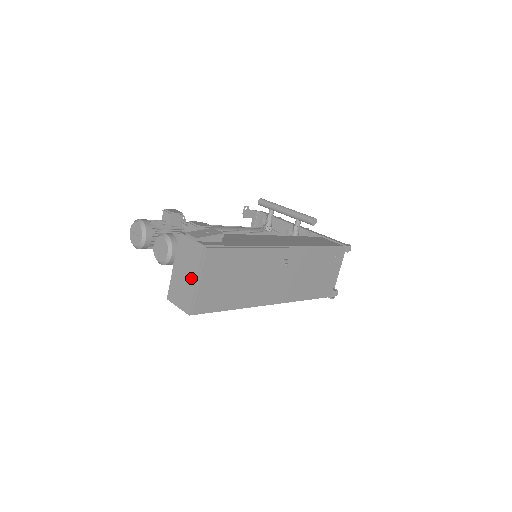
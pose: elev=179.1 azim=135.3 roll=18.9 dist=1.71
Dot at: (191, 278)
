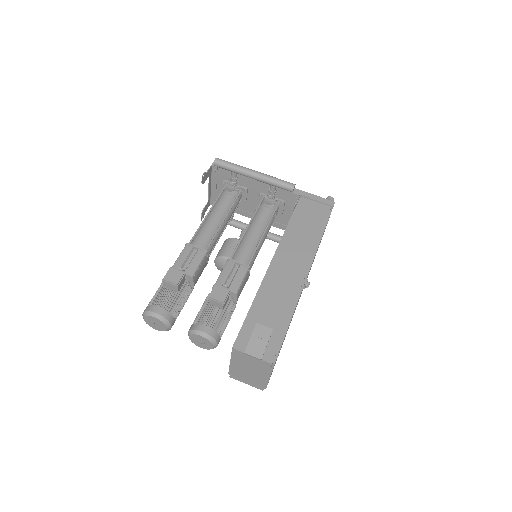
Dot at: (260, 376)
